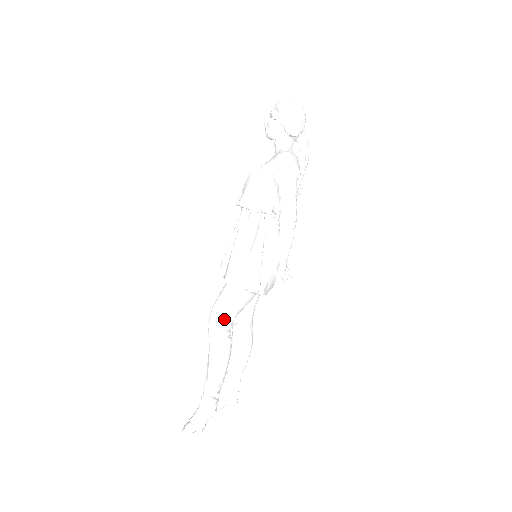
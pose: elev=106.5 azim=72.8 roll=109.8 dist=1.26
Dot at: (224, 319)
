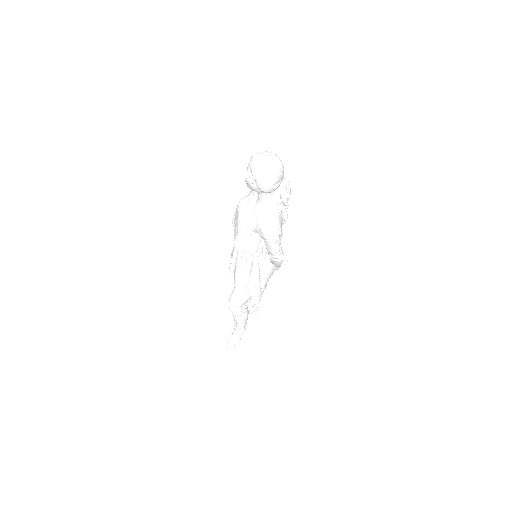
Dot at: (239, 308)
